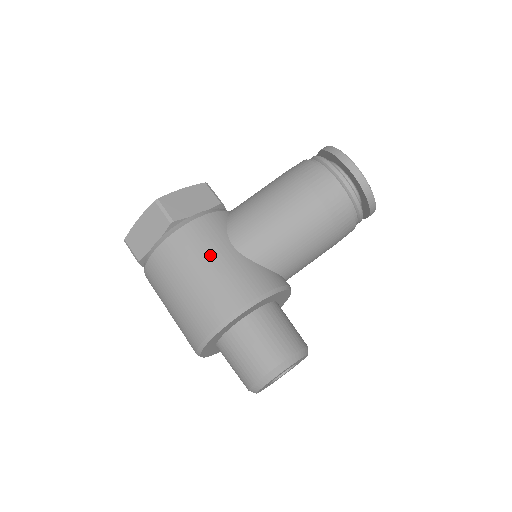
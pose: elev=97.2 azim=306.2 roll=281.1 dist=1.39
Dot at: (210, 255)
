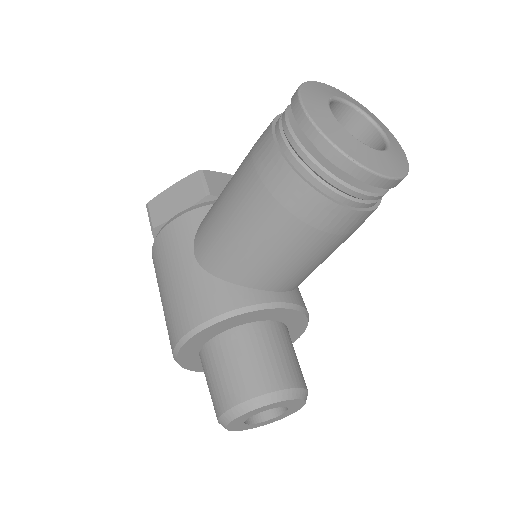
Dot at: (171, 268)
